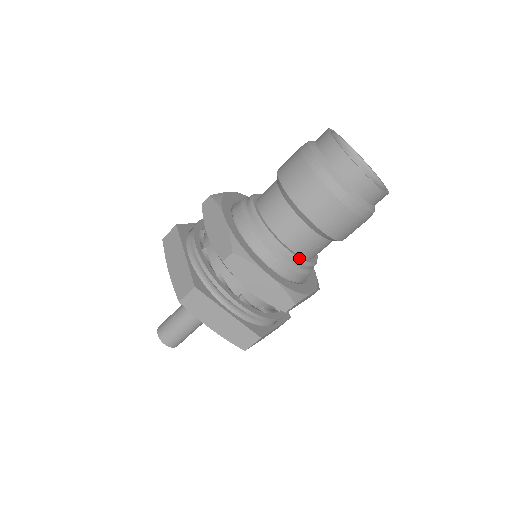
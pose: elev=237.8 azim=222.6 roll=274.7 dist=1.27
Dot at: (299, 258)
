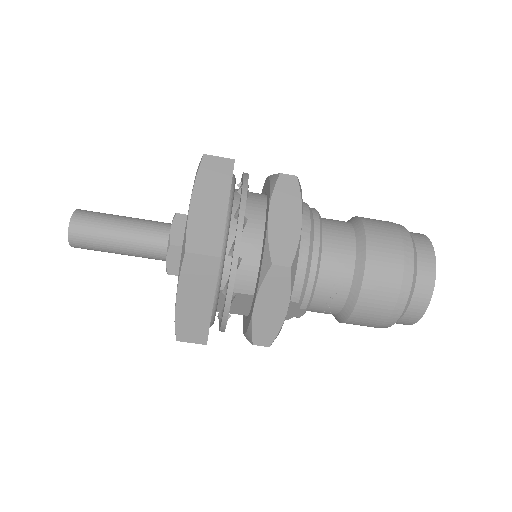
Dot at: (320, 260)
